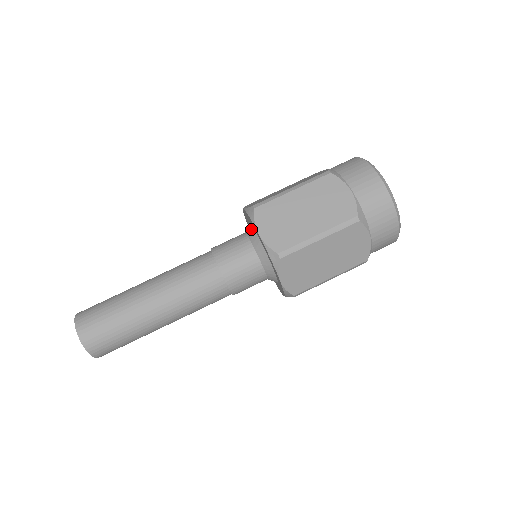
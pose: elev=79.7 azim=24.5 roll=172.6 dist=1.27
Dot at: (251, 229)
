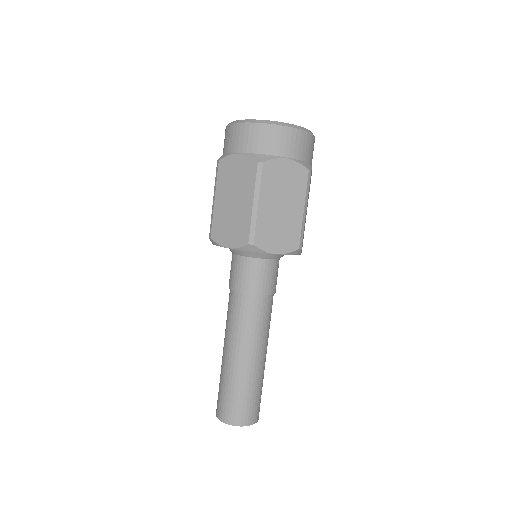
Dot at: (229, 248)
